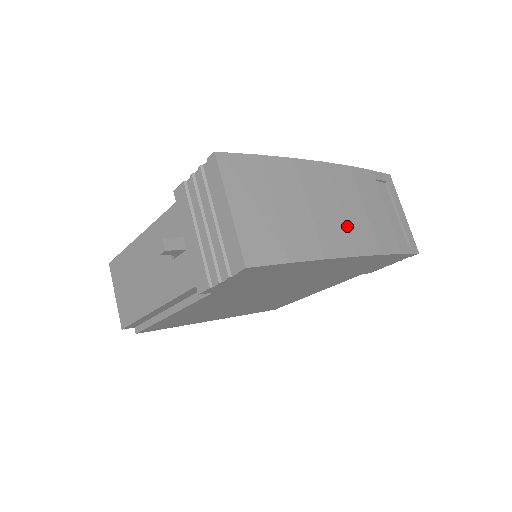
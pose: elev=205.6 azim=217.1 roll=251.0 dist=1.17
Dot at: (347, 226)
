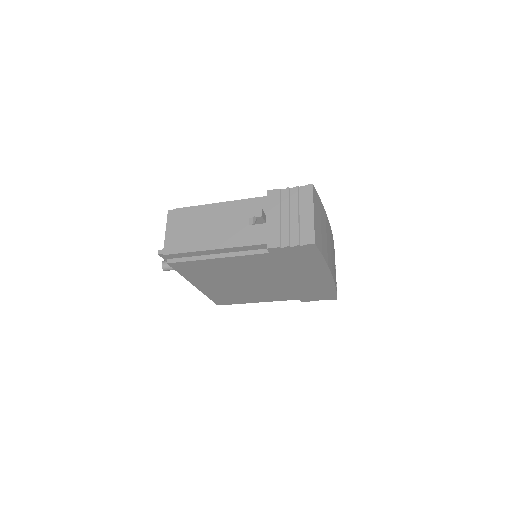
Dot at: (331, 259)
